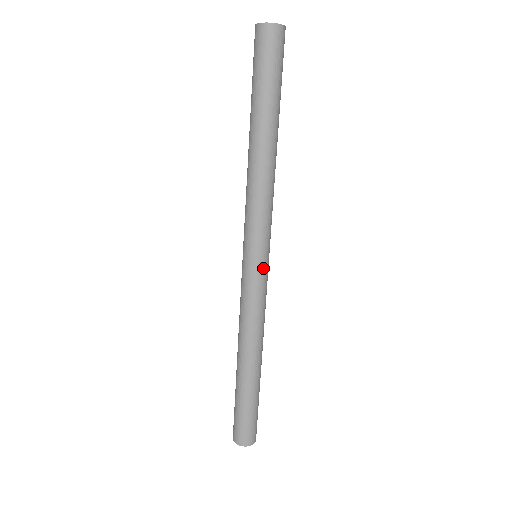
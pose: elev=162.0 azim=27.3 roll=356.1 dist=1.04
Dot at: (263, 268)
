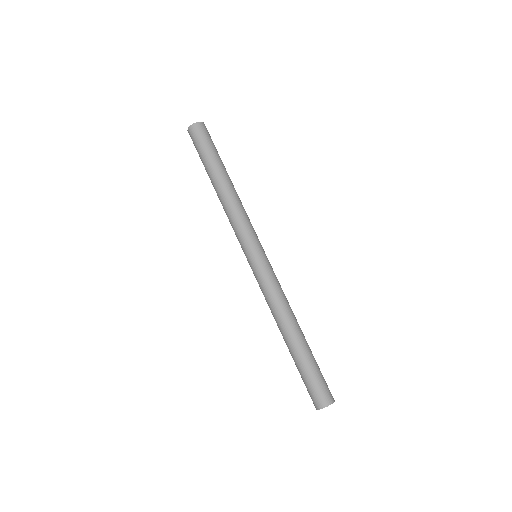
Dot at: (266, 258)
